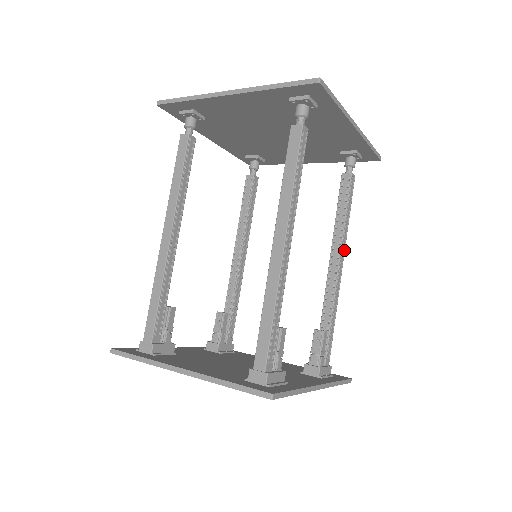
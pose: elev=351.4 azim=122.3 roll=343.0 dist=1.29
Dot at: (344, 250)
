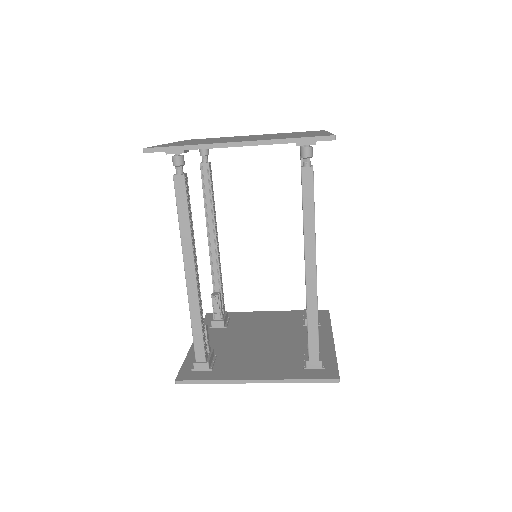
Dot at: occluded
